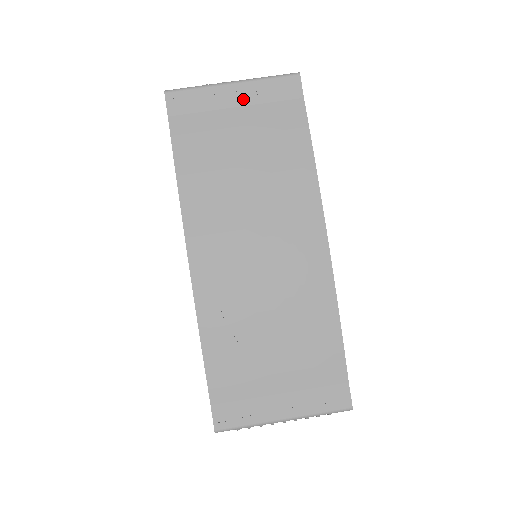
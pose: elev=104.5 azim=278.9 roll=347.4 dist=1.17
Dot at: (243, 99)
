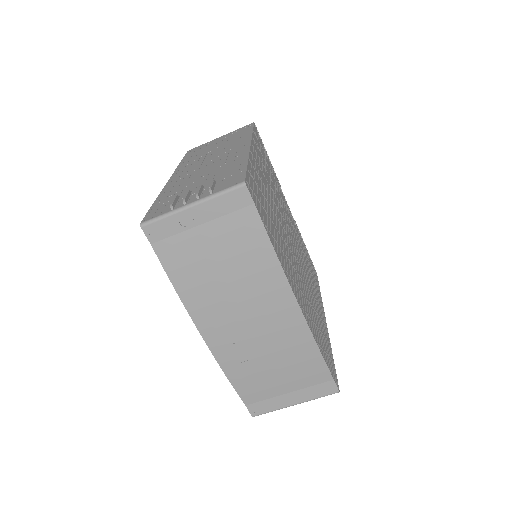
Dot at: (205, 217)
